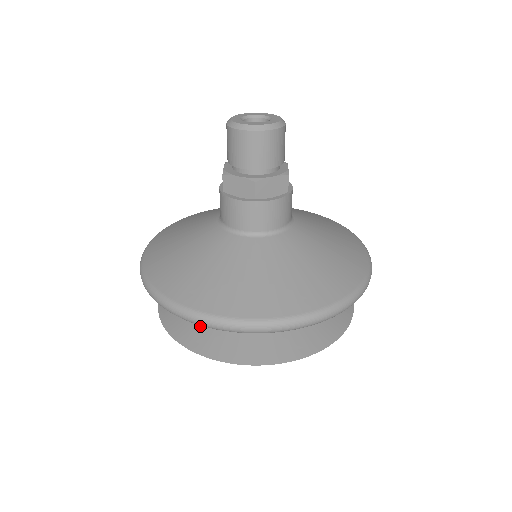
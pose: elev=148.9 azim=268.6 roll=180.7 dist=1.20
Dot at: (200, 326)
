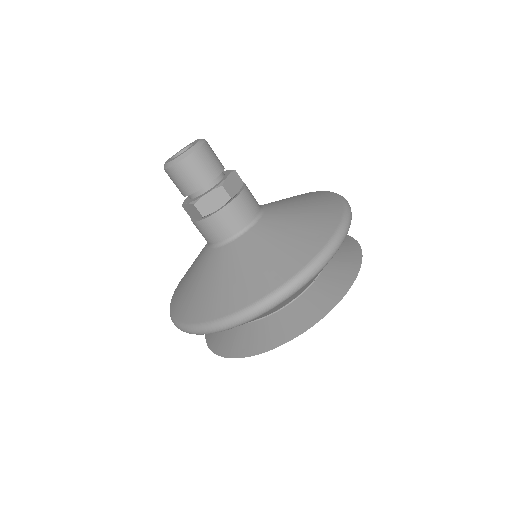
Dot at: (274, 325)
